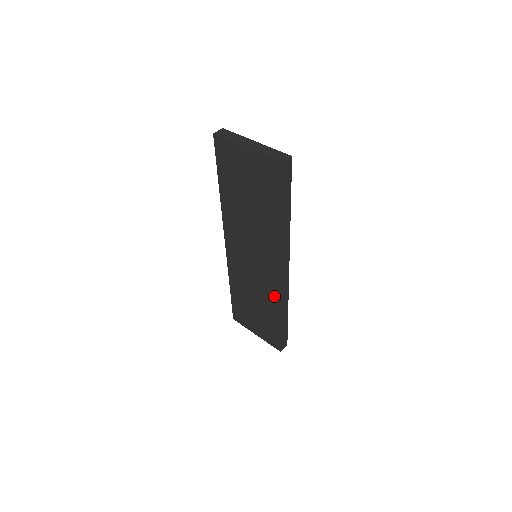
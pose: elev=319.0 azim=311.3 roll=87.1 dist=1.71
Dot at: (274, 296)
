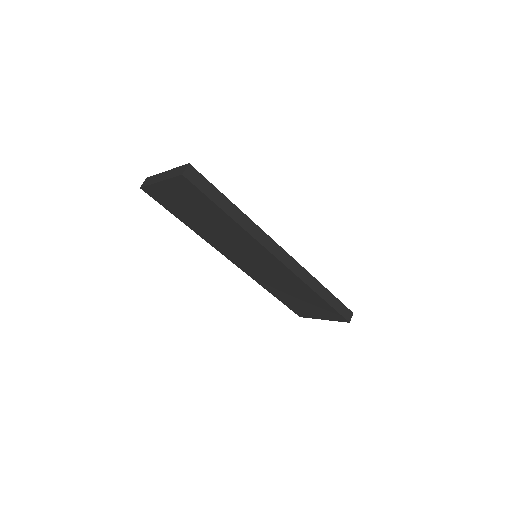
Dot at: (294, 280)
